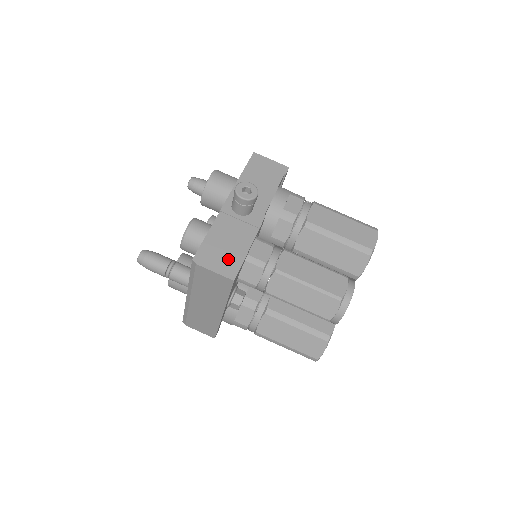
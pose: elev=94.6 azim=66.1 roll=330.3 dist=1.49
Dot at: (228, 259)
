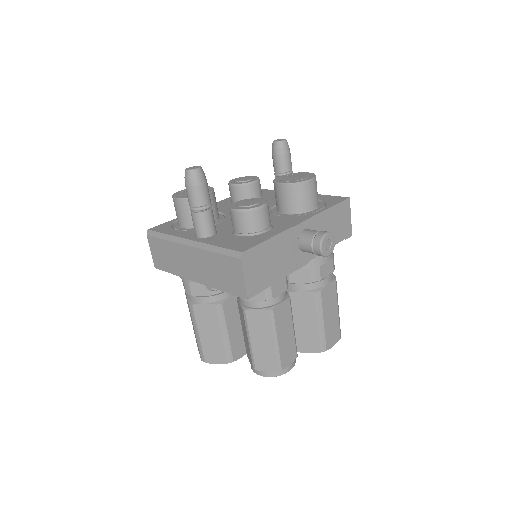
Dot at: (261, 276)
